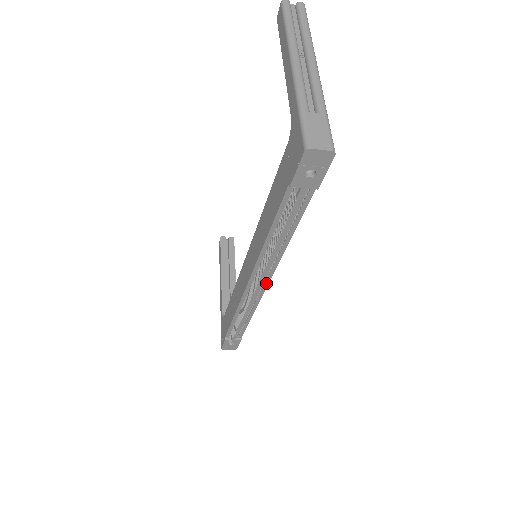
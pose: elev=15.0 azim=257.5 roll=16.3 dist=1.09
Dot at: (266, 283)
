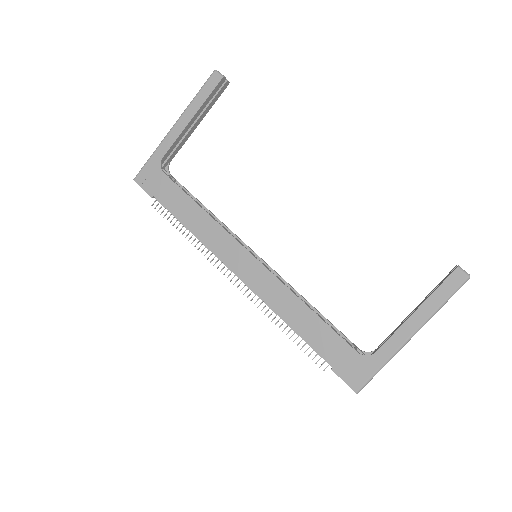
Dot at: occluded
